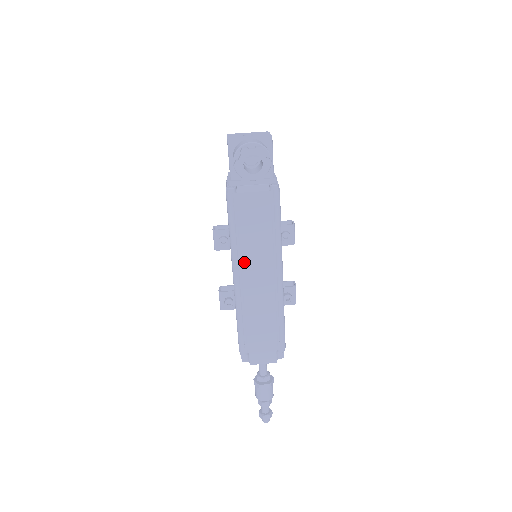
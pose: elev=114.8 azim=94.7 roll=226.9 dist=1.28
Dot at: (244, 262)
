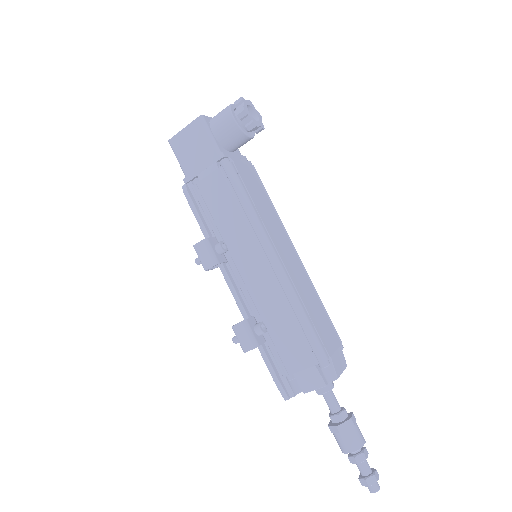
Dot at: (272, 237)
